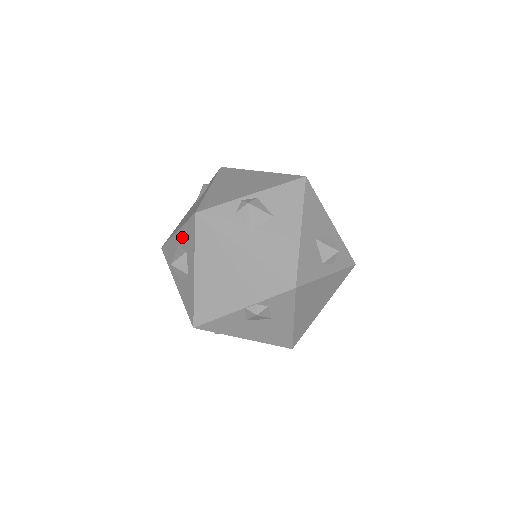
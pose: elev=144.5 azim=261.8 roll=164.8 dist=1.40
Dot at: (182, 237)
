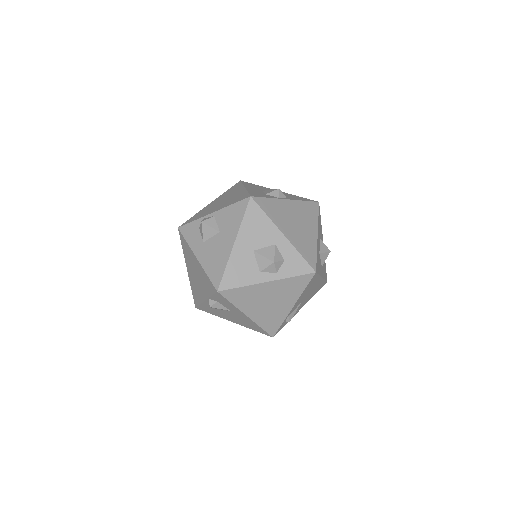
Dot at: occluded
